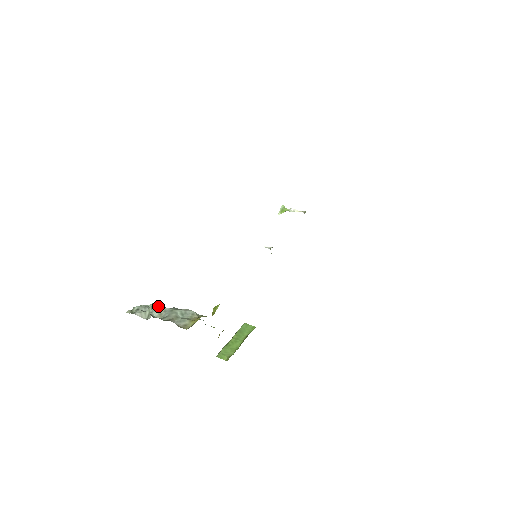
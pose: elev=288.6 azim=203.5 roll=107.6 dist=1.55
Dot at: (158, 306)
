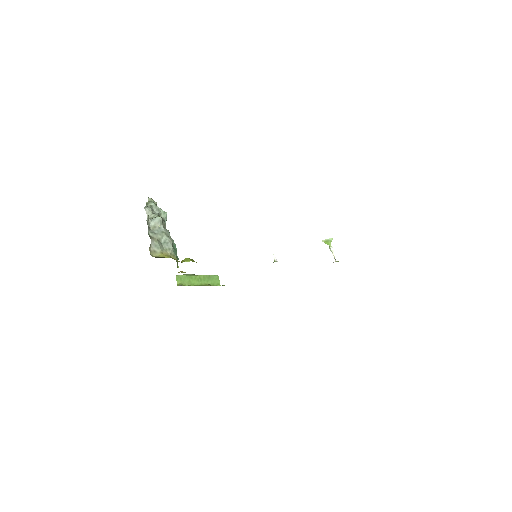
Dot at: (159, 220)
